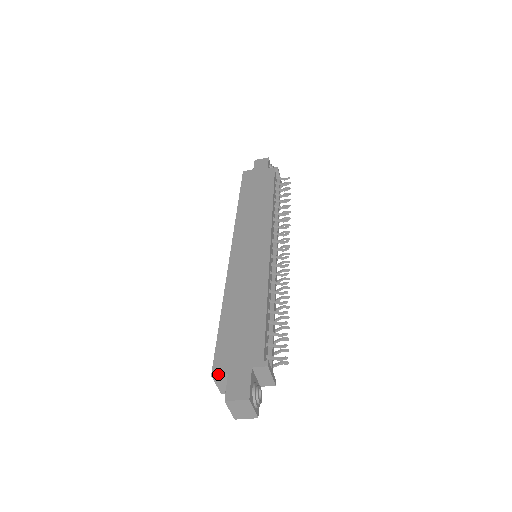
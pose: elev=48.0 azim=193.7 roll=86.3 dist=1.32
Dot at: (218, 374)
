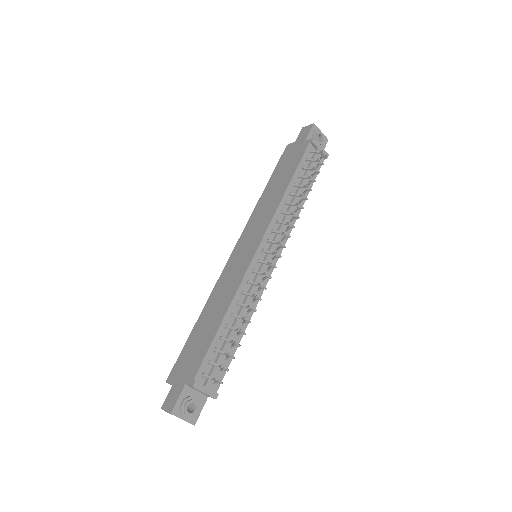
Dot at: (168, 382)
